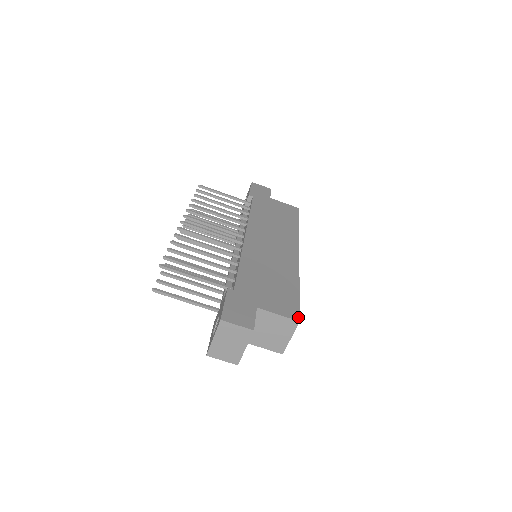
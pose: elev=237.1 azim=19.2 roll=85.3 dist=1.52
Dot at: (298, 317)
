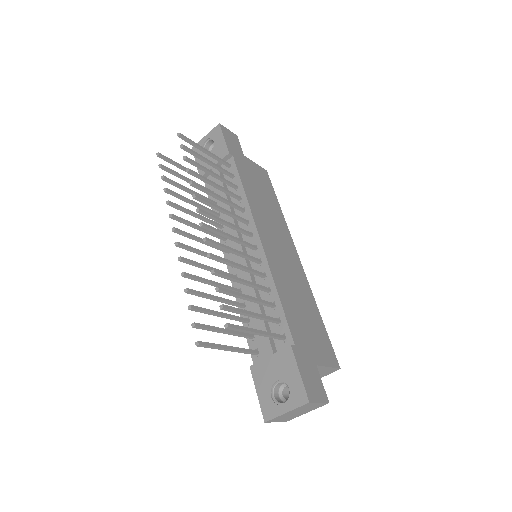
Dot at: (338, 363)
